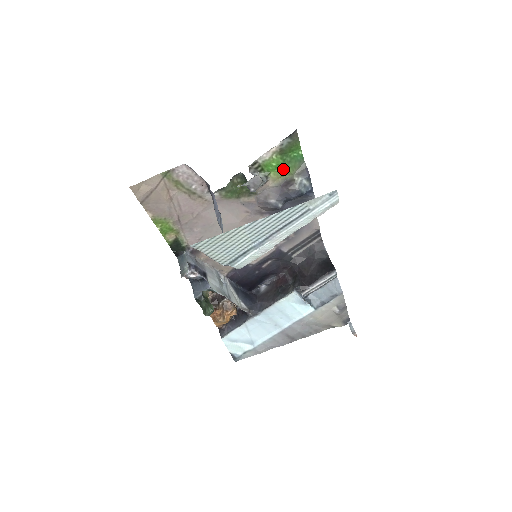
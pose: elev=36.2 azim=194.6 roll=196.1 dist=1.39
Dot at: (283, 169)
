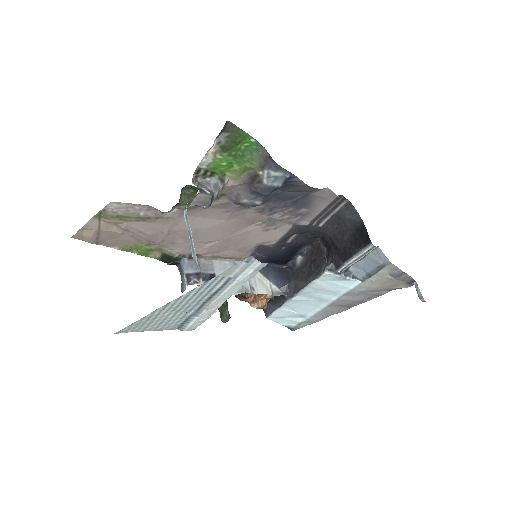
Dot at: (239, 166)
